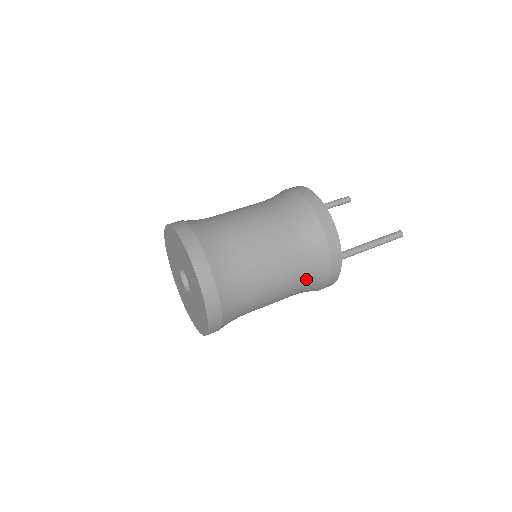
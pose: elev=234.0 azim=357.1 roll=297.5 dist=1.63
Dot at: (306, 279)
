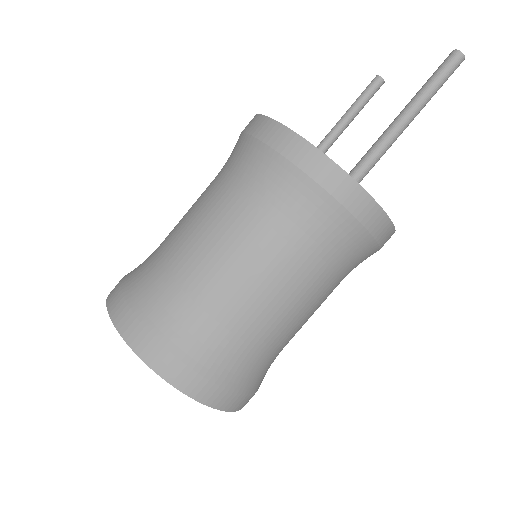
Dot at: (317, 246)
